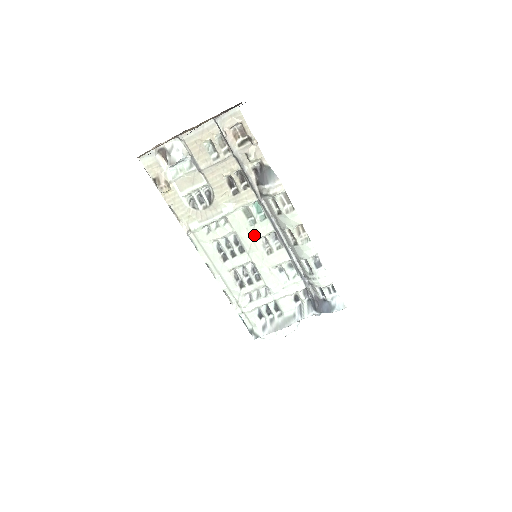
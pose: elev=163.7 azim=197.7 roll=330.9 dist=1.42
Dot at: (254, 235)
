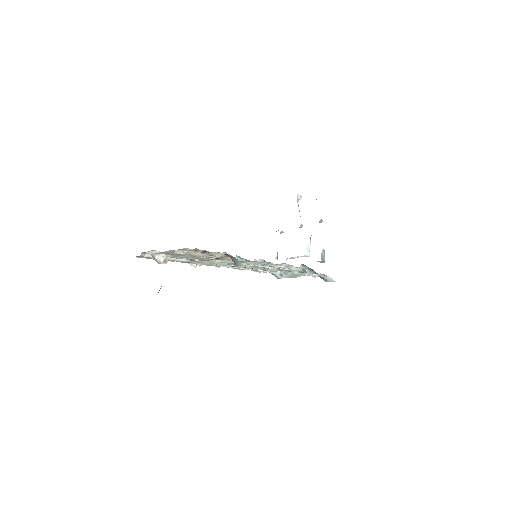
Dot at: (246, 263)
